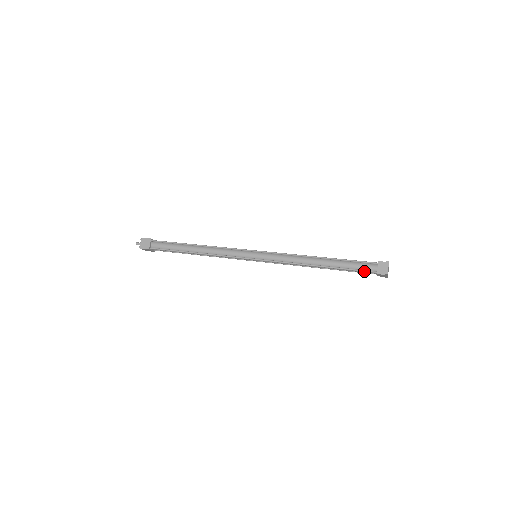
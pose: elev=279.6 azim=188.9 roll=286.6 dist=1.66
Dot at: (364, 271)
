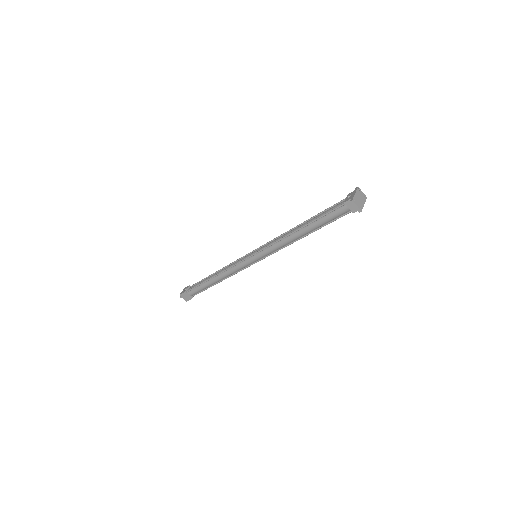
Dot at: occluded
